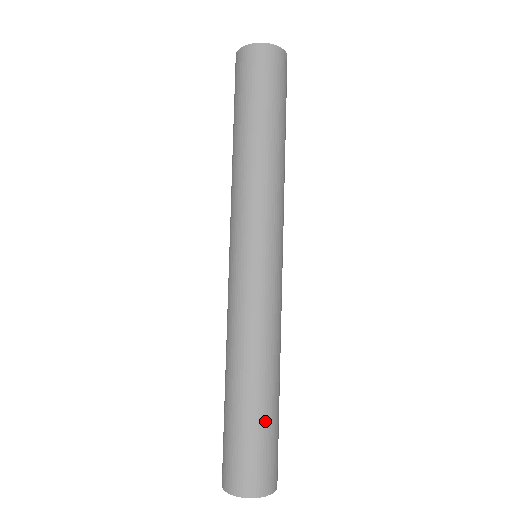
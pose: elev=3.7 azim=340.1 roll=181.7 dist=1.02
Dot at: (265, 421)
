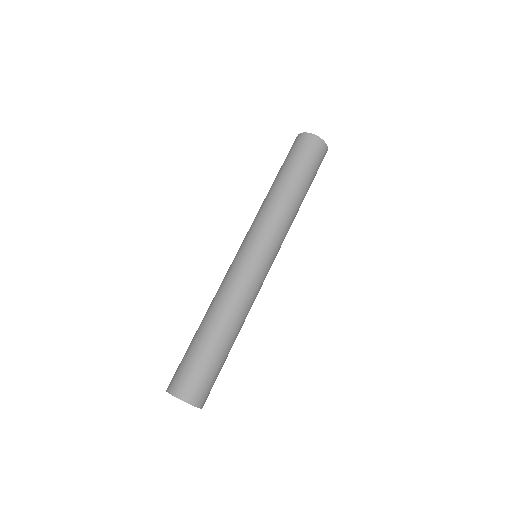
Dot at: (198, 348)
